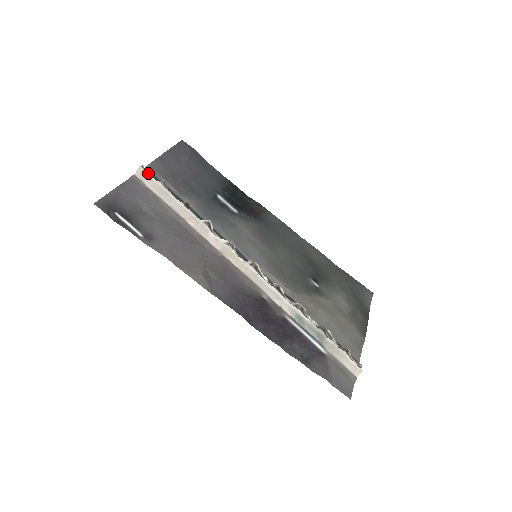
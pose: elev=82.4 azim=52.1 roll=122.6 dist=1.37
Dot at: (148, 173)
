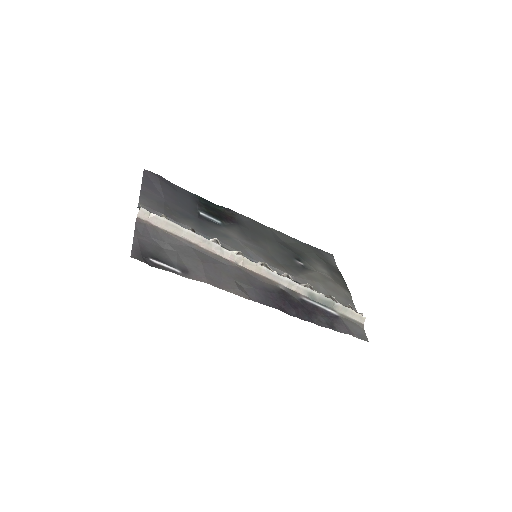
Dot at: occluded
